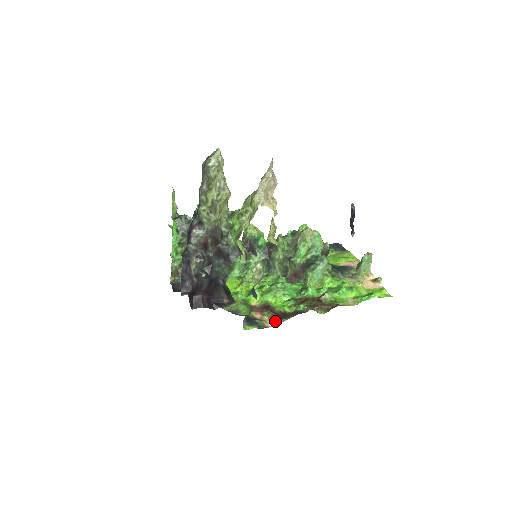
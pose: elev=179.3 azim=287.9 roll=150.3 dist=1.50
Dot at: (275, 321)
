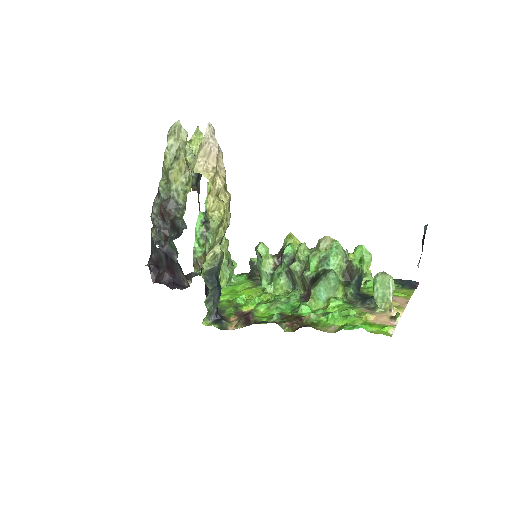
Dot at: (237, 325)
